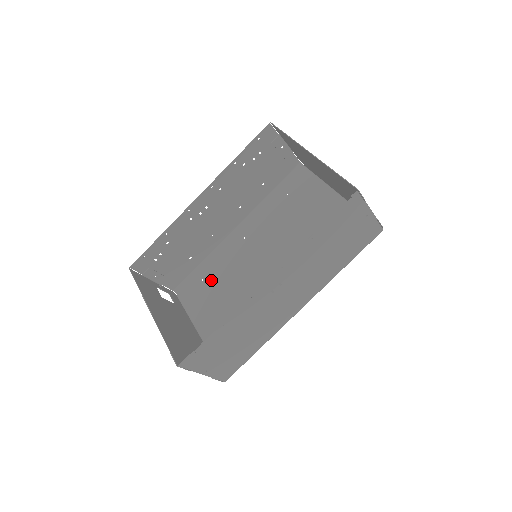
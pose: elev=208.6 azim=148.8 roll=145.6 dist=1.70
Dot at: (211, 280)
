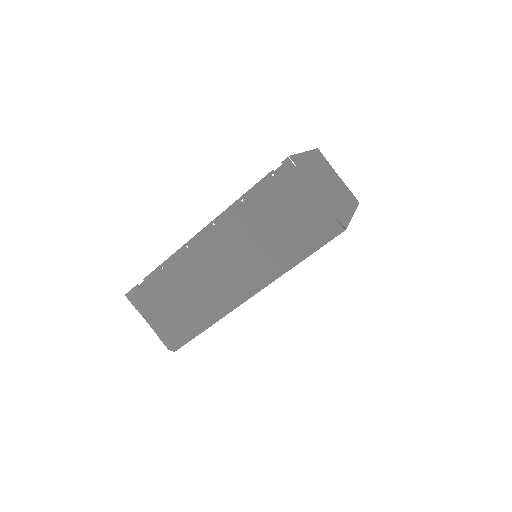
Dot at: occluded
